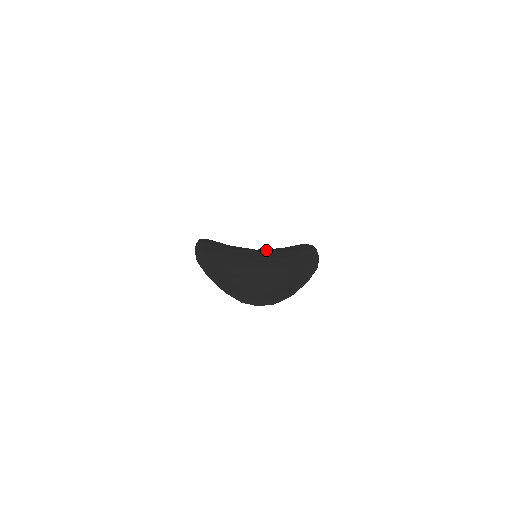
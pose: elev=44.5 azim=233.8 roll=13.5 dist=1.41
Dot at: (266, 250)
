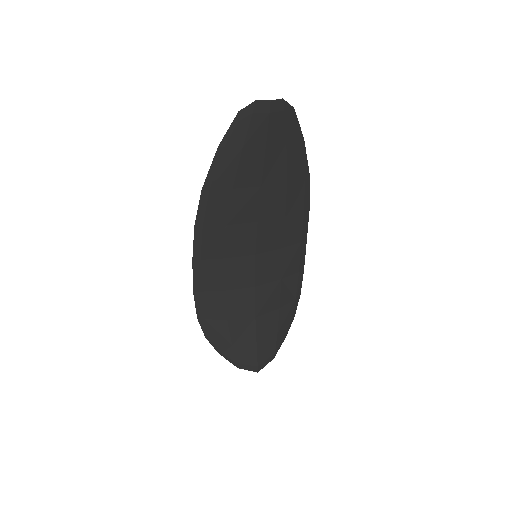
Dot at: (263, 260)
